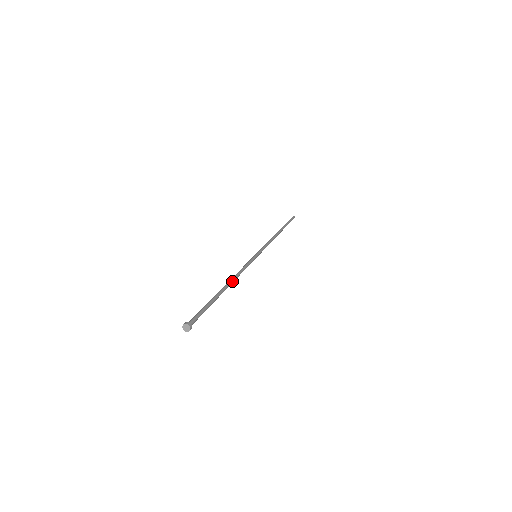
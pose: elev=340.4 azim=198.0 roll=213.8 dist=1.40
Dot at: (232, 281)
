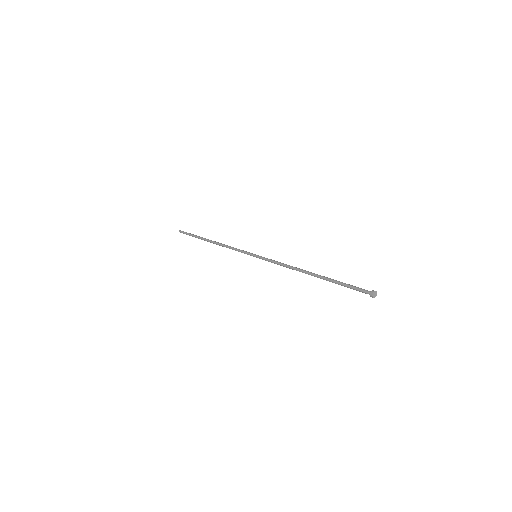
Dot at: (303, 270)
